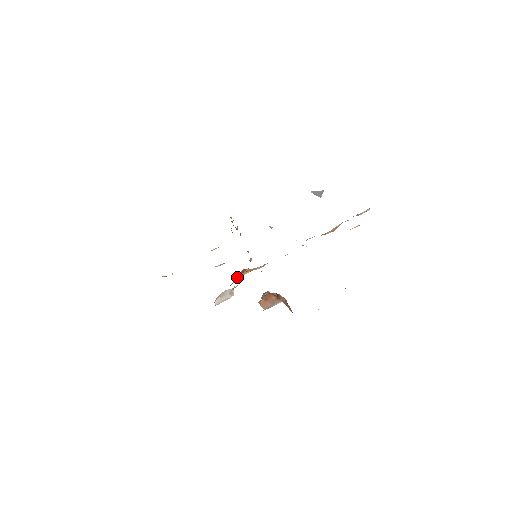
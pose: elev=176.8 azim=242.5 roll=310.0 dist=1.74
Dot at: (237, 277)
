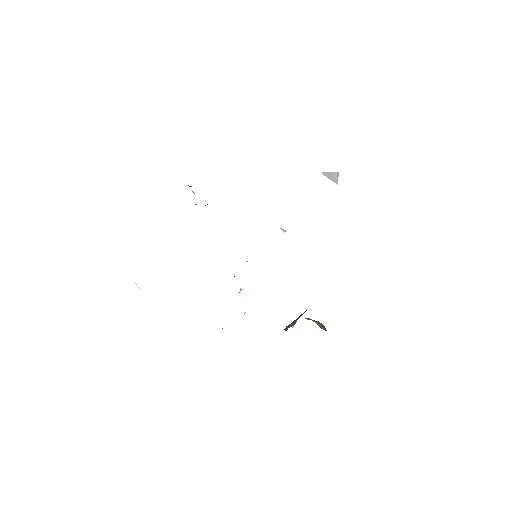
Dot at: (241, 289)
